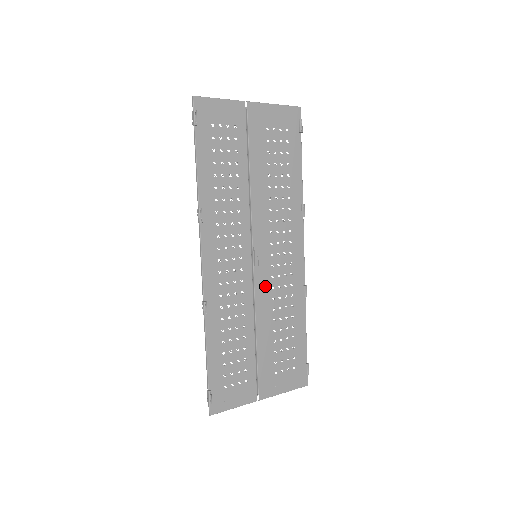
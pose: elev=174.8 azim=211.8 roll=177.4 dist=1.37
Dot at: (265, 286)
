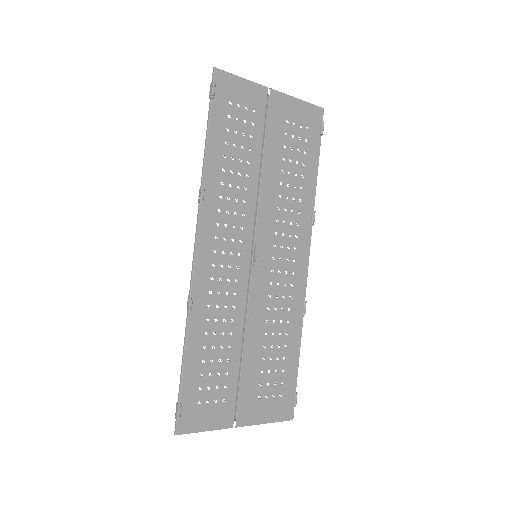
Dot at: (261, 292)
